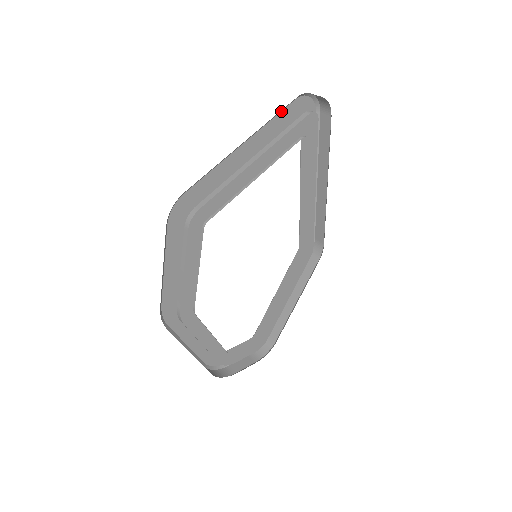
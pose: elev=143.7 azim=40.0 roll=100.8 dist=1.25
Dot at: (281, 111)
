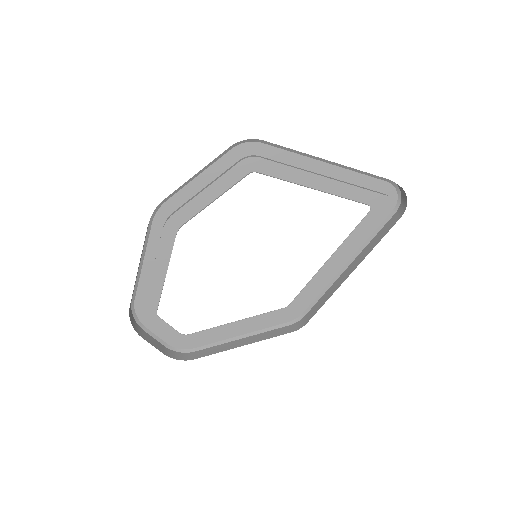
Dot at: (371, 176)
